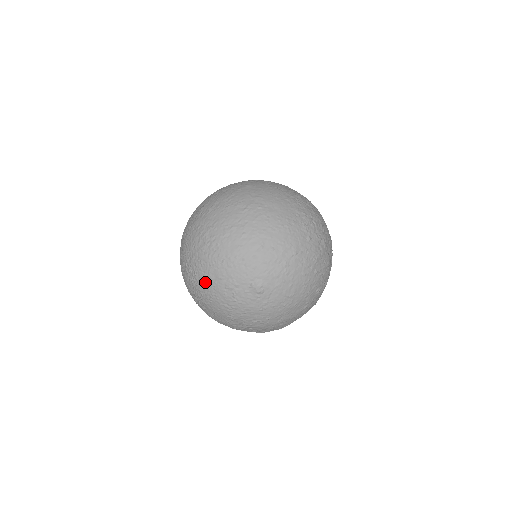
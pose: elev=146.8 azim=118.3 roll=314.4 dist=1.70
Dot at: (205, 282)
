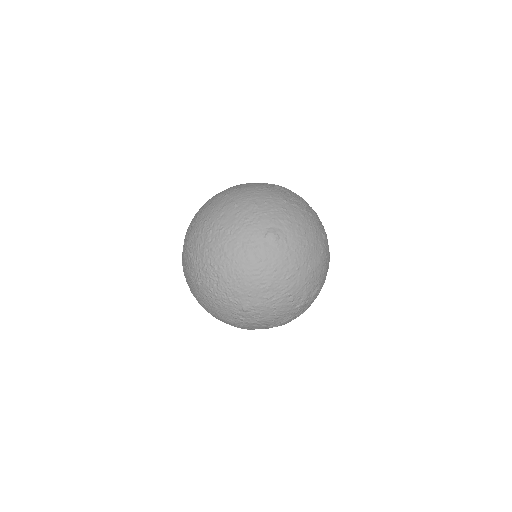
Dot at: (225, 264)
